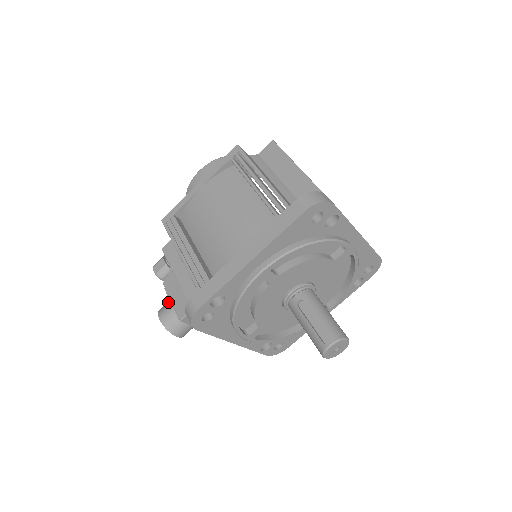
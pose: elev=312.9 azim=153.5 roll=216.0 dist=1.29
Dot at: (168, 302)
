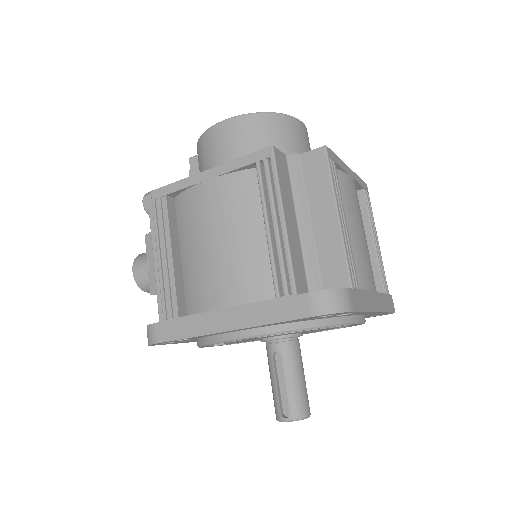
Dot at: occluded
